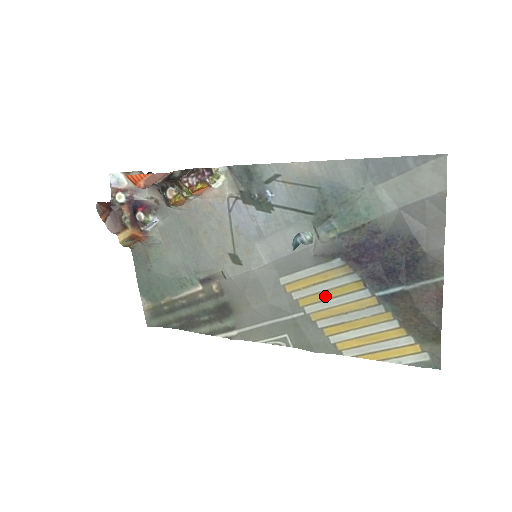
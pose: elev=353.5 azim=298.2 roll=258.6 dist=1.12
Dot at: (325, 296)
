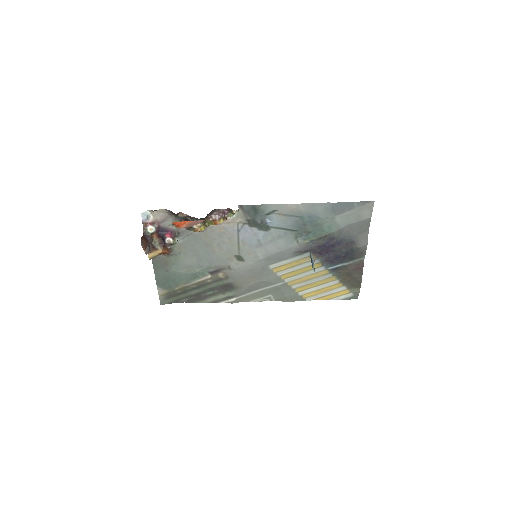
Dot at: (298, 272)
